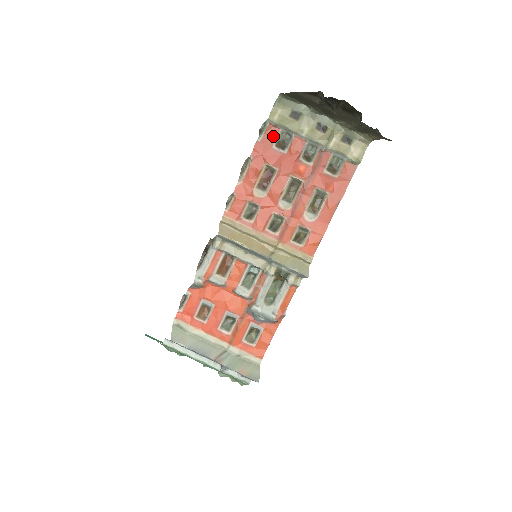
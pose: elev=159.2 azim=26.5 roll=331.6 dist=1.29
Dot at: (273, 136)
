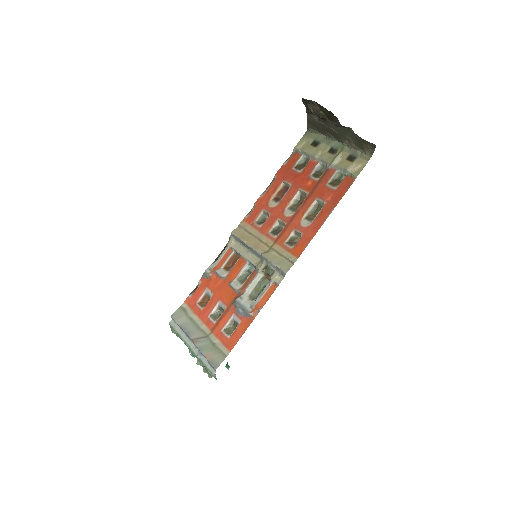
Dot at: (295, 160)
